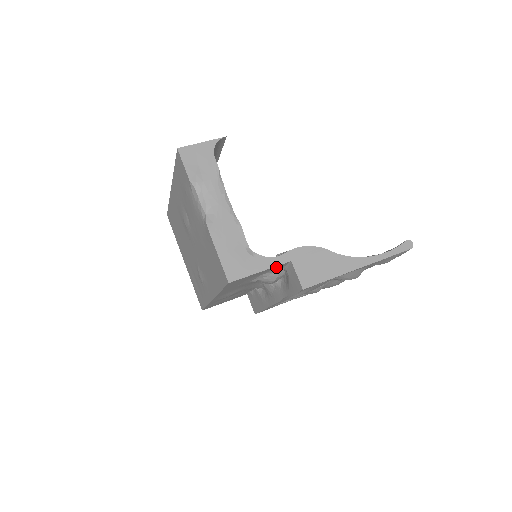
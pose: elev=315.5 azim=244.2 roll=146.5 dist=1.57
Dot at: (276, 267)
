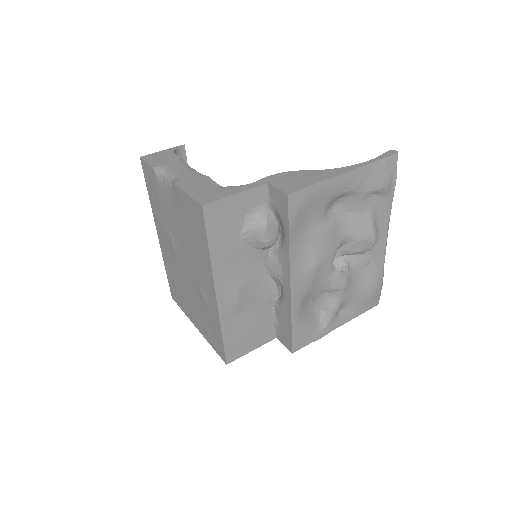
Dot at: (255, 196)
